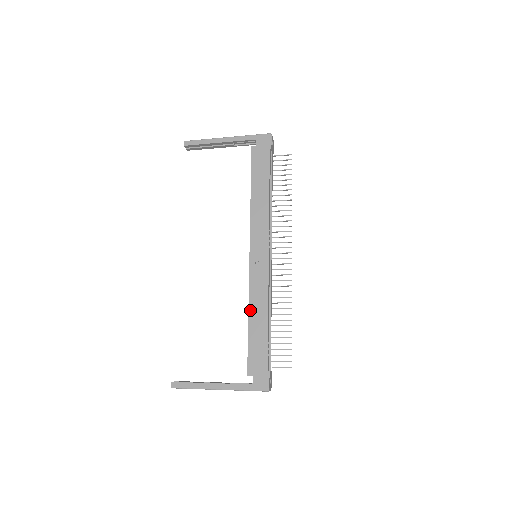
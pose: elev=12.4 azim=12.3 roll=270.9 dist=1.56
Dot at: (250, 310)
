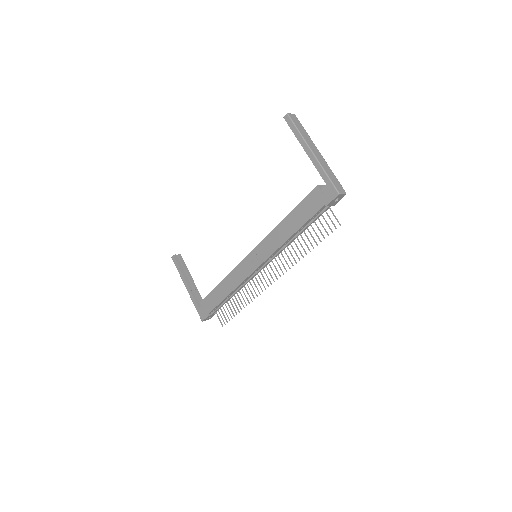
Dot at: (225, 279)
